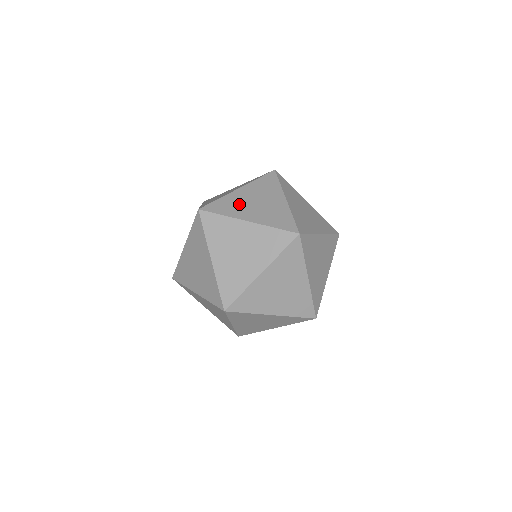
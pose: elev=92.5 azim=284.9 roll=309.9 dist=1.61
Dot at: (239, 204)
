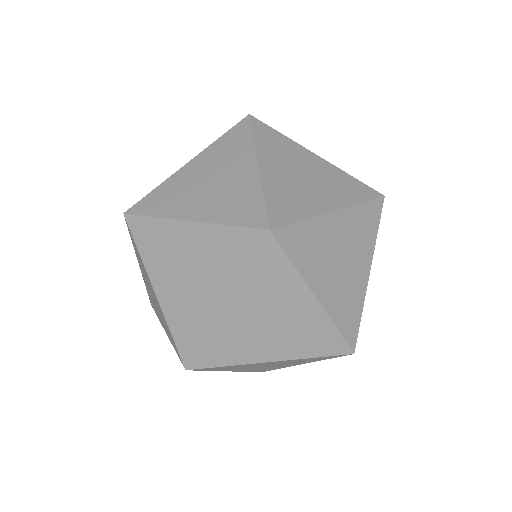
Dot at: (182, 191)
